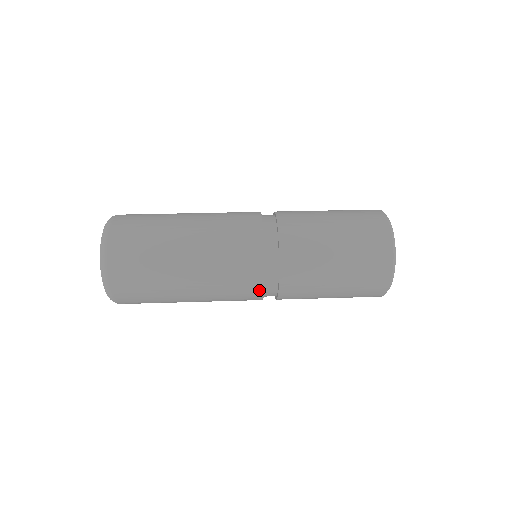
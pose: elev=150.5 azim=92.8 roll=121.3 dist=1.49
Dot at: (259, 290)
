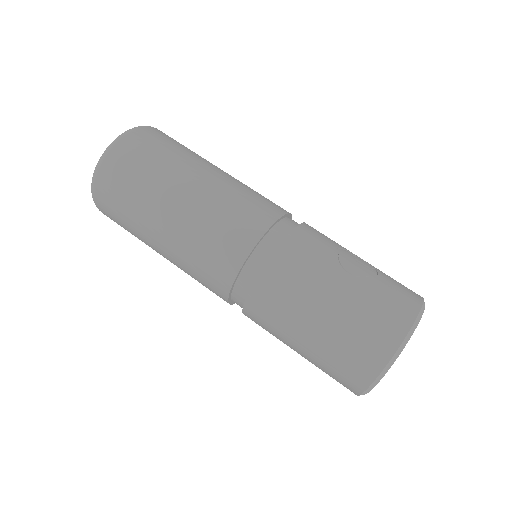
Dot at: occluded
